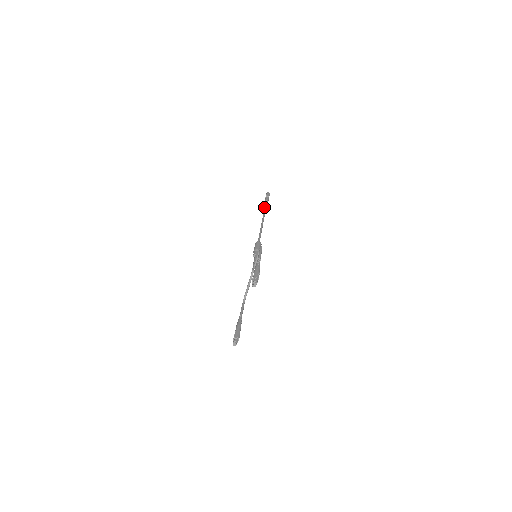
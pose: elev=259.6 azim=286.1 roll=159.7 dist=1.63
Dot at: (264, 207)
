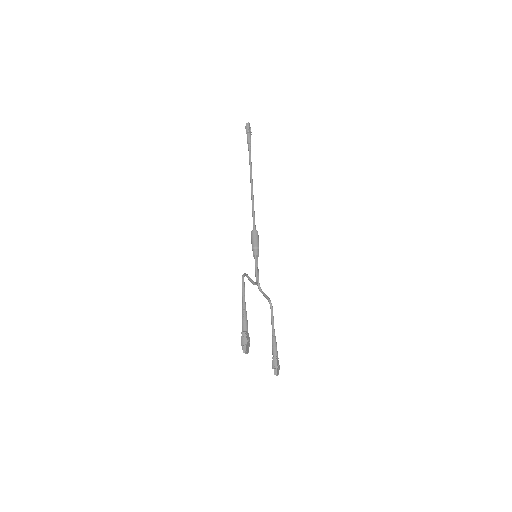
Dot at: occluded
